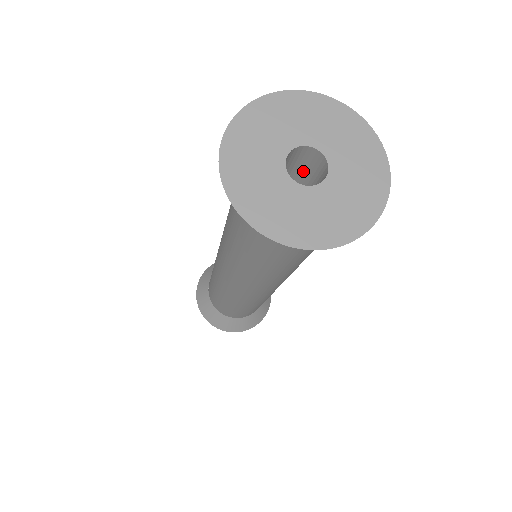
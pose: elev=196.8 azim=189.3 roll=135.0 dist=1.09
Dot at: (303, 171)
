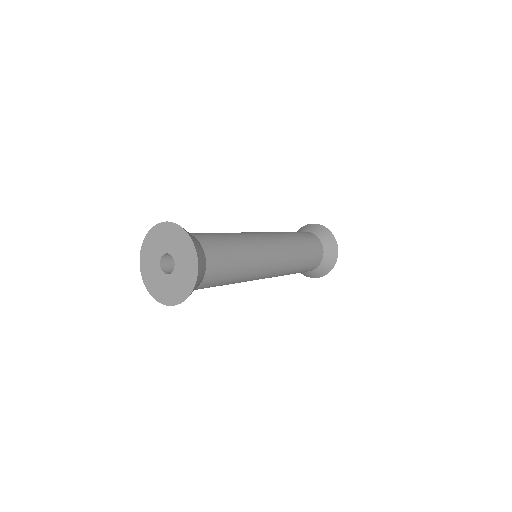
Dot at: occluded
